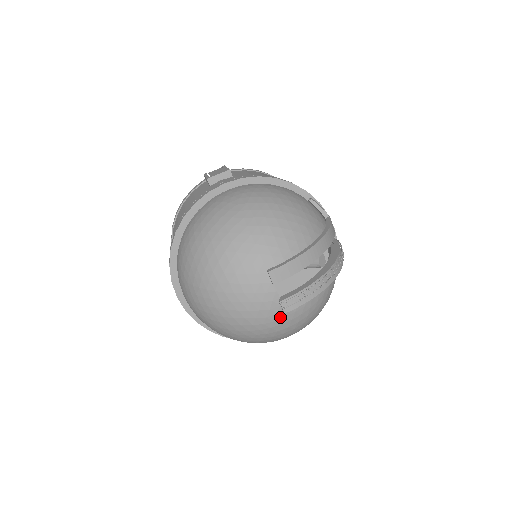
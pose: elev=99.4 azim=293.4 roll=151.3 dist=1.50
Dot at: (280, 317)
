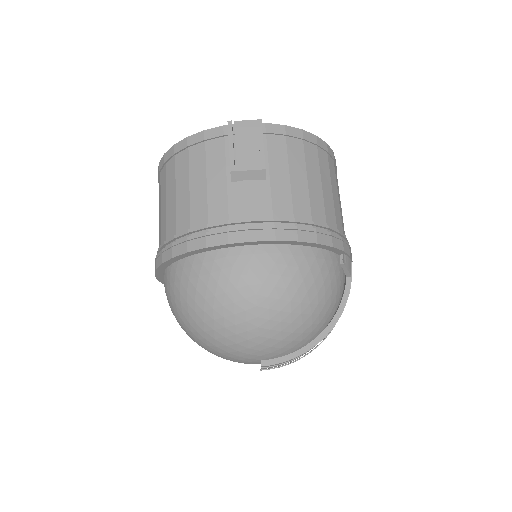
Dot at: occluded
